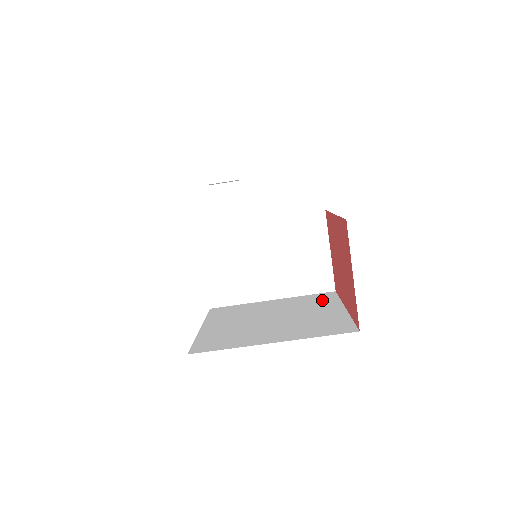
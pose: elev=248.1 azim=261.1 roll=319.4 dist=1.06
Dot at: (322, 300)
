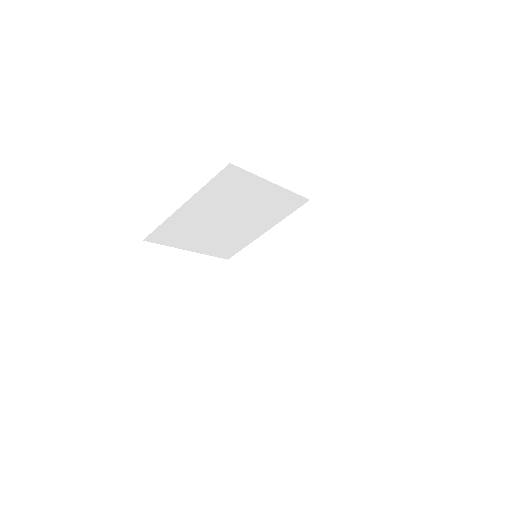
Dot at: occluded
